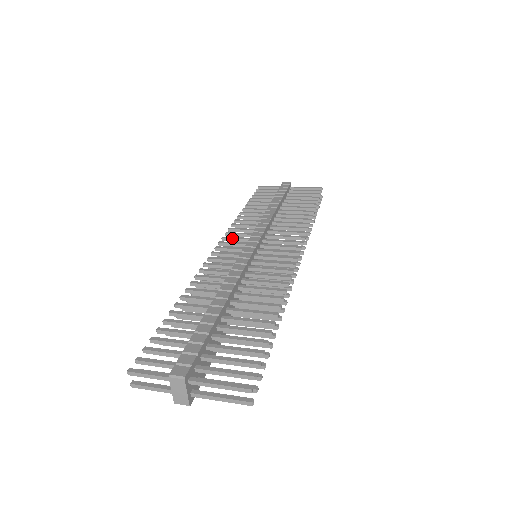
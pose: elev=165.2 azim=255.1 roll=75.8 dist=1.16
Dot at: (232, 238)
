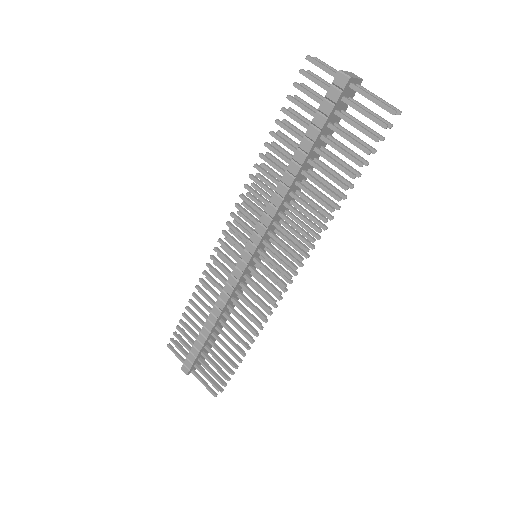
Dot at: (238, 222)
